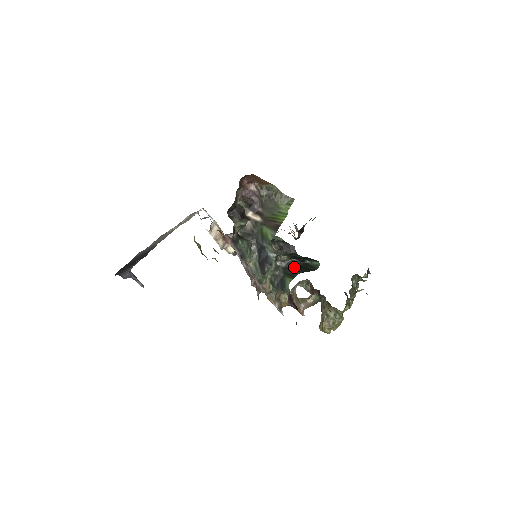
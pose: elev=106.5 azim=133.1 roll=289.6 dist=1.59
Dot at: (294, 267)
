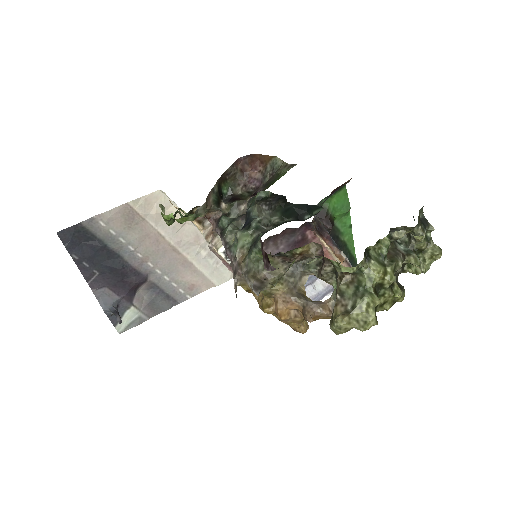
Dot at: occluded
